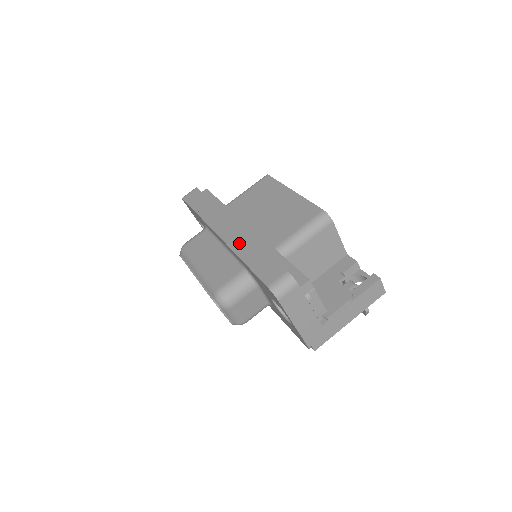
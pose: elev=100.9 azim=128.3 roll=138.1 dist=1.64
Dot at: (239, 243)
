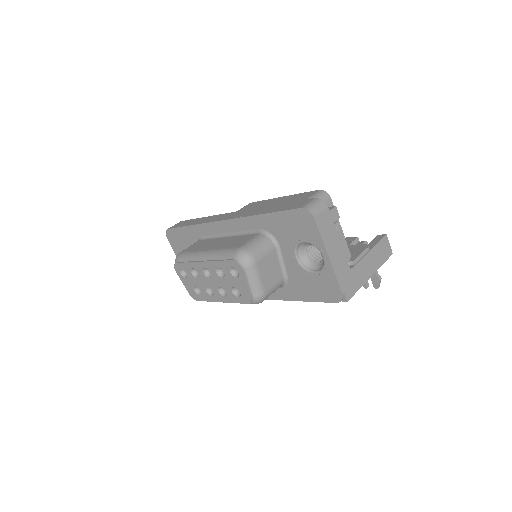
Dot at: (251, 212)
